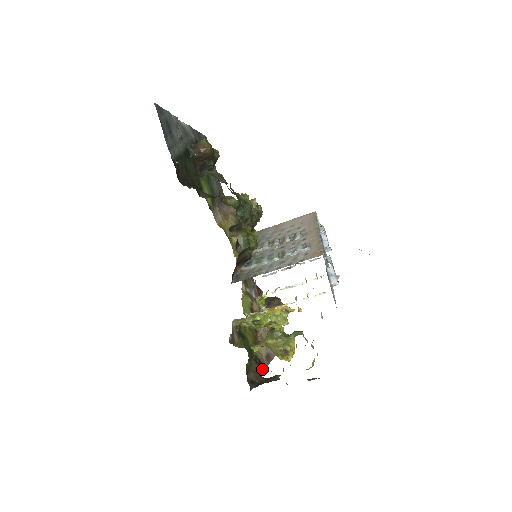
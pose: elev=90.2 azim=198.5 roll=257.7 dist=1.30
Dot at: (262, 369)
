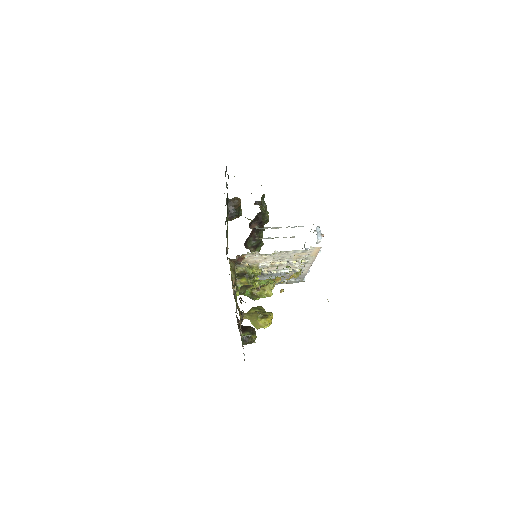
Dot at: occluded
